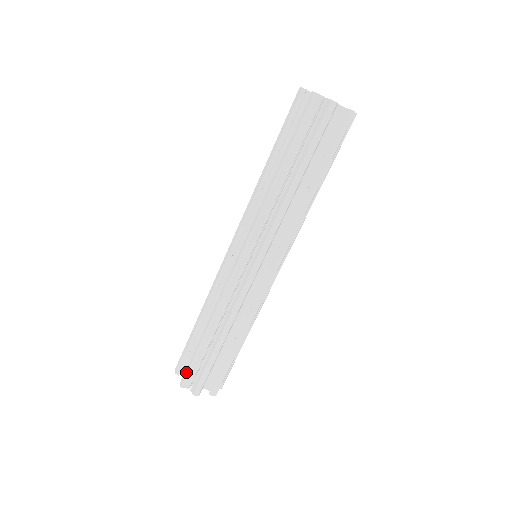
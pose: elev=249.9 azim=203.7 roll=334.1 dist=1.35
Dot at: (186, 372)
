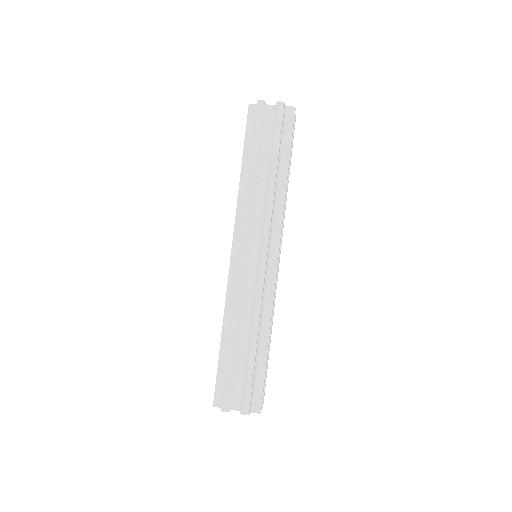
Dot at: (215, 387)
